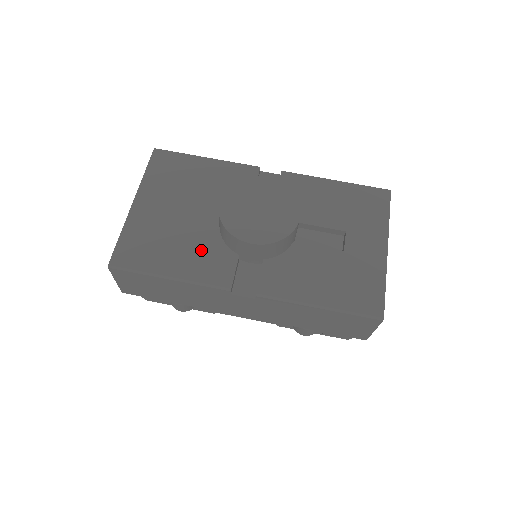
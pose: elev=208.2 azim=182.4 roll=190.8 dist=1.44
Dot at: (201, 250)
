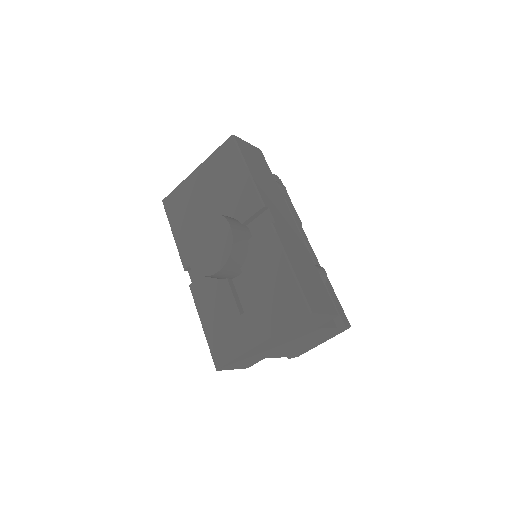
Dot at: occluded
